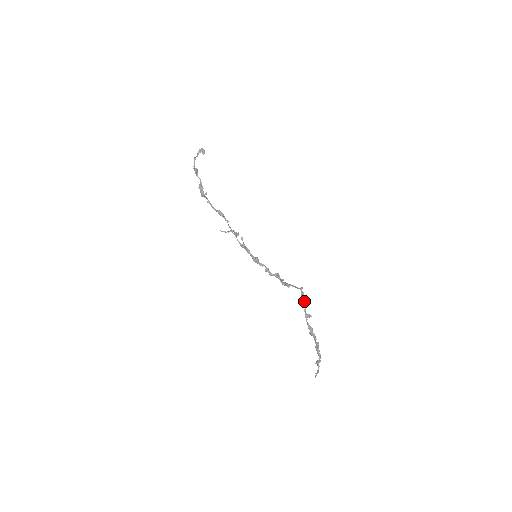
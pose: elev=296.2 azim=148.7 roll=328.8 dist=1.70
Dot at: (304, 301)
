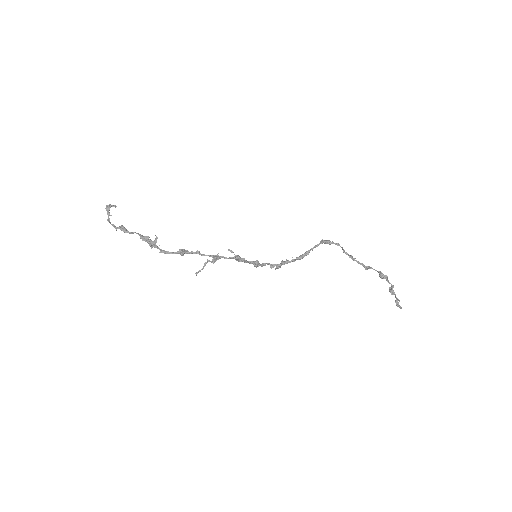
Dot at: (338, 244)
